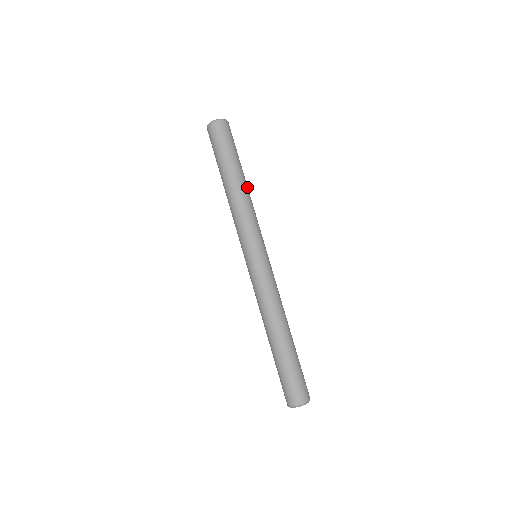
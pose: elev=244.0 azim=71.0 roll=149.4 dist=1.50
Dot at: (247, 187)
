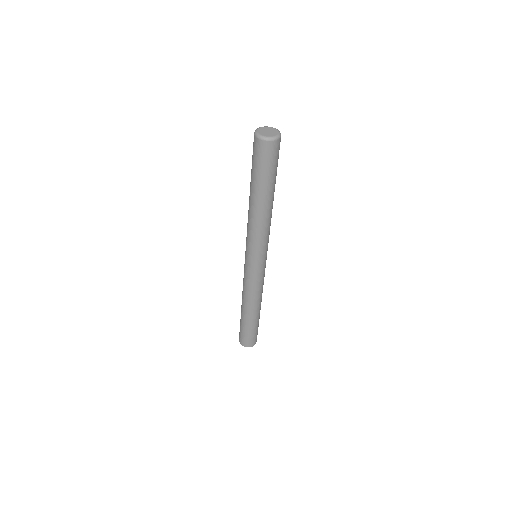
Dot at: occluded
